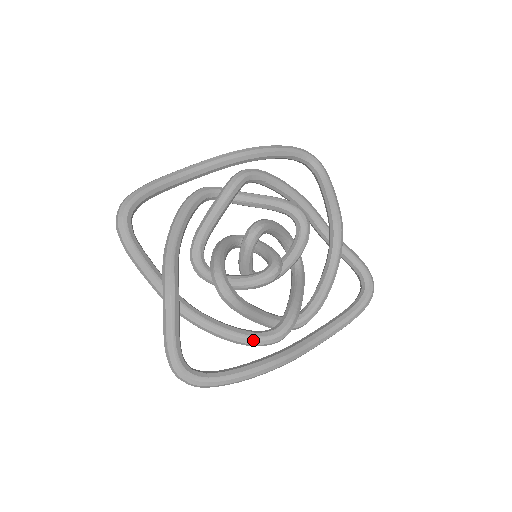
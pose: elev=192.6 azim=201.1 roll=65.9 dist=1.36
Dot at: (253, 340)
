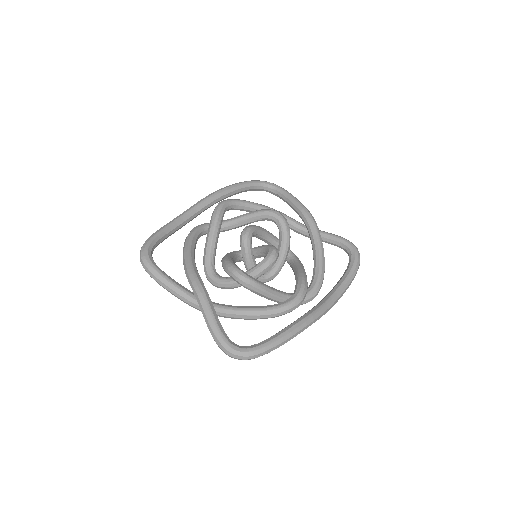
Dot at: (279, 308)
